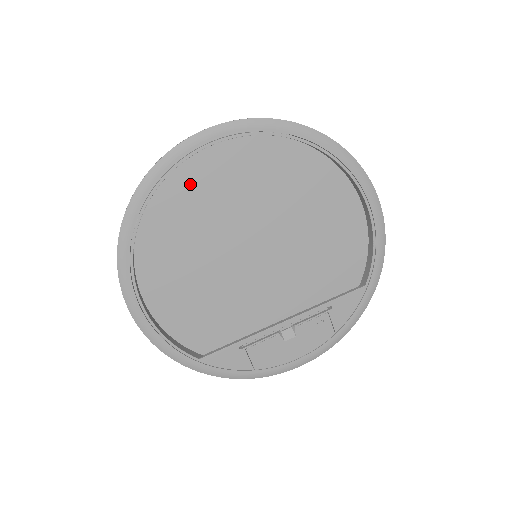
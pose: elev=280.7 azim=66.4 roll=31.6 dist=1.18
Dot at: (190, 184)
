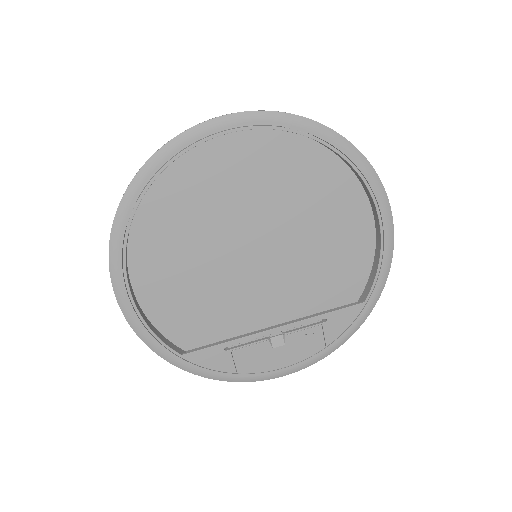
Dot at: (198, 171)
